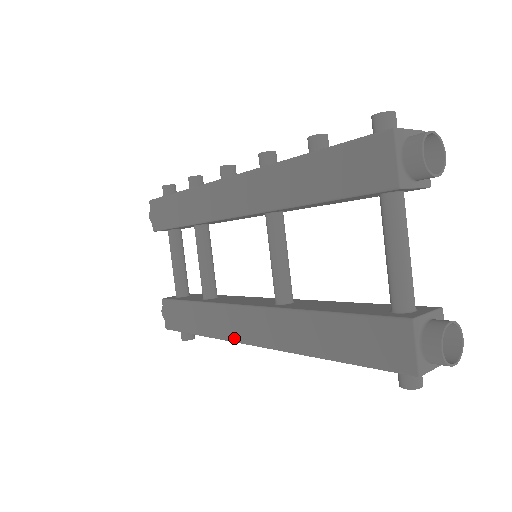
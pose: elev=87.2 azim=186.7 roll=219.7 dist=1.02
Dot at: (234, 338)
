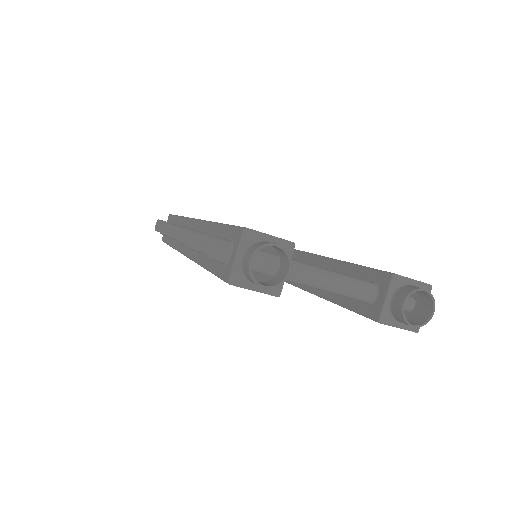
Dot at: occluded
